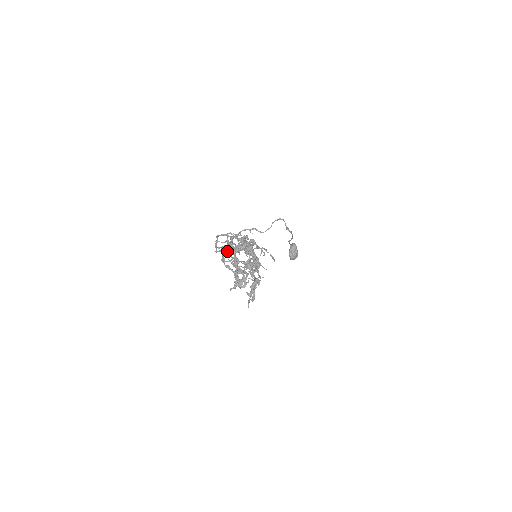
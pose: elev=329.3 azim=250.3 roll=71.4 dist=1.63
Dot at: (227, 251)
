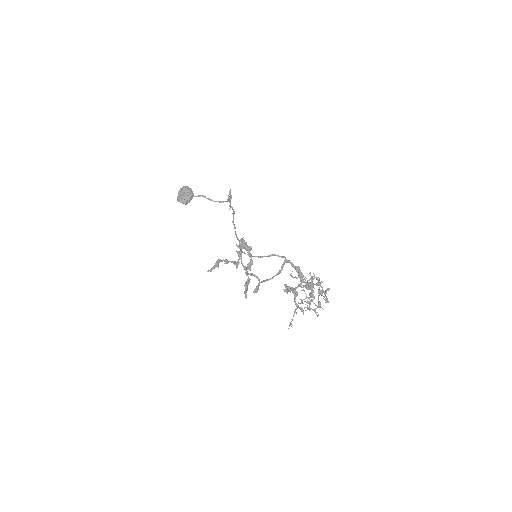
Dot at: (238, 245)
